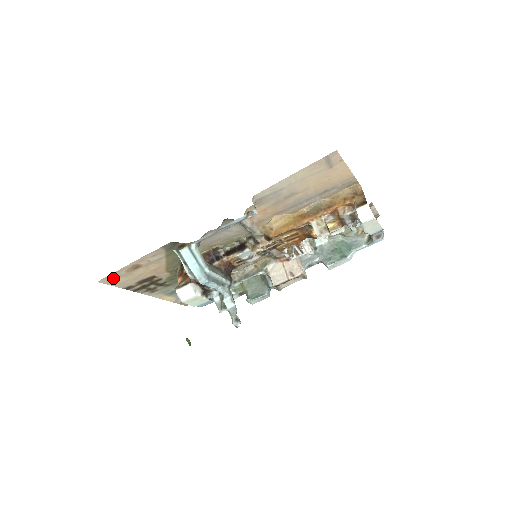
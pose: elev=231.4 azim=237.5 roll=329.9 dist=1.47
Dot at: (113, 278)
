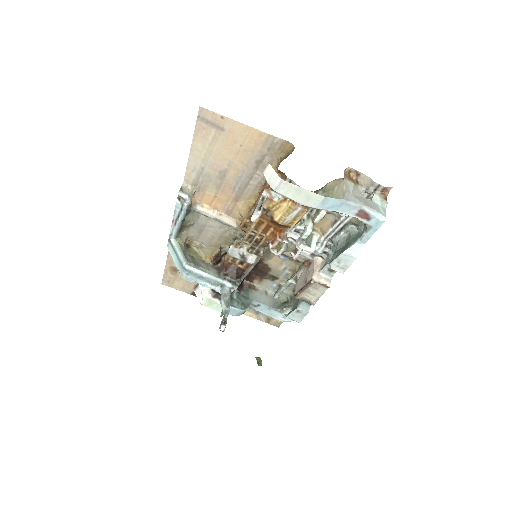
Dot at: (170, 281)
